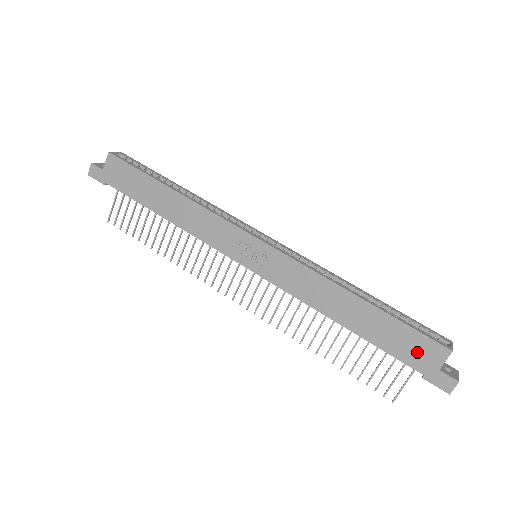
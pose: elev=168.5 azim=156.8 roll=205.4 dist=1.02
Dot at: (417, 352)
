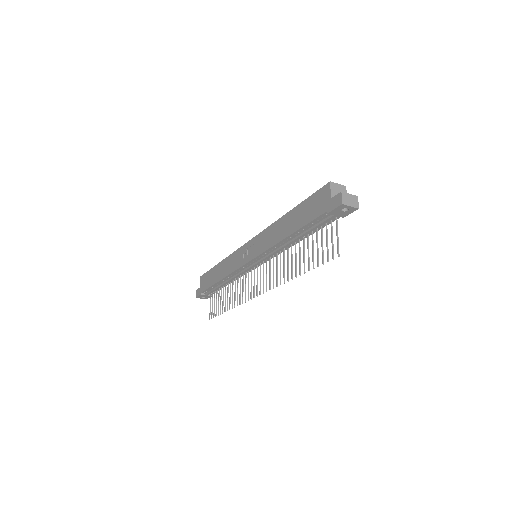
Dot at: (318, 204)
